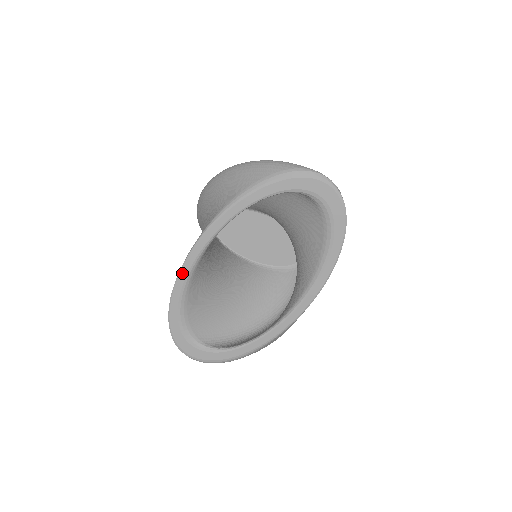
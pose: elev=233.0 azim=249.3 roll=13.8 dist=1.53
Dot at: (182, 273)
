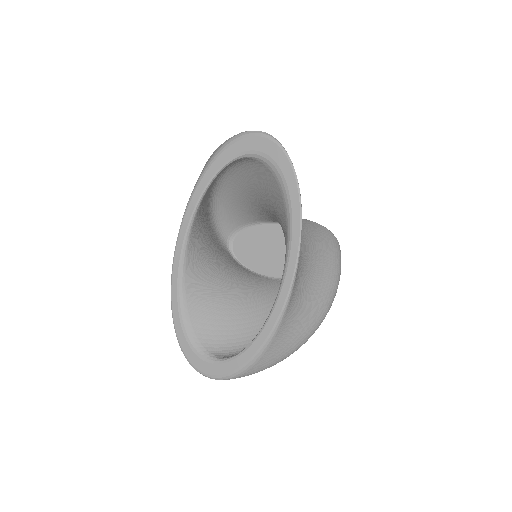
Dot at: (173, 278)
